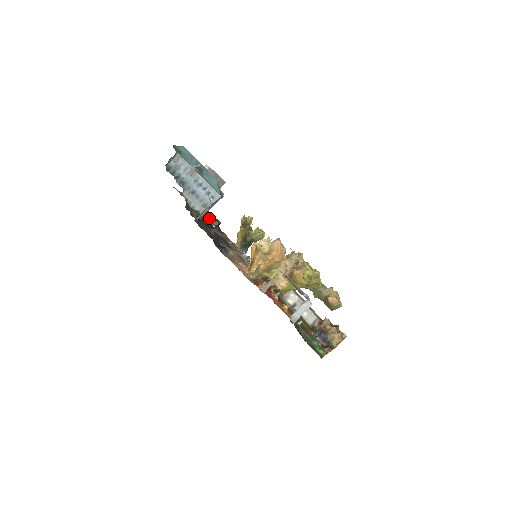
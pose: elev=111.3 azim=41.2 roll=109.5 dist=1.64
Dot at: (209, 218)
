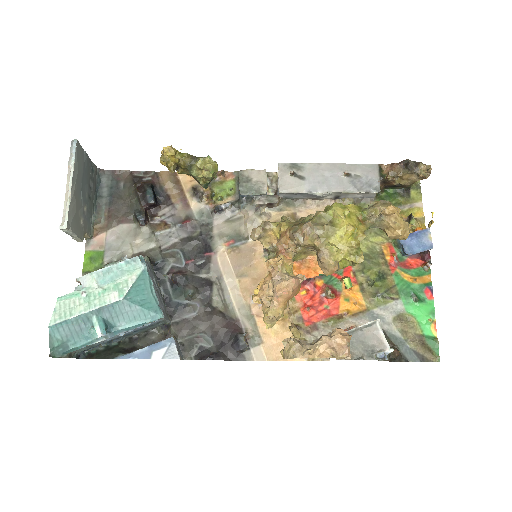
Dot at: (143, 222)
